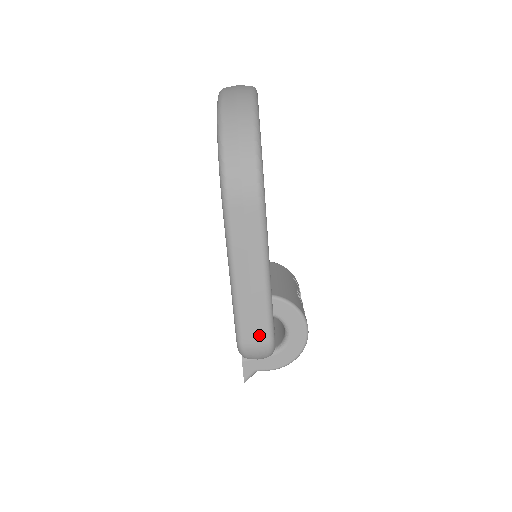
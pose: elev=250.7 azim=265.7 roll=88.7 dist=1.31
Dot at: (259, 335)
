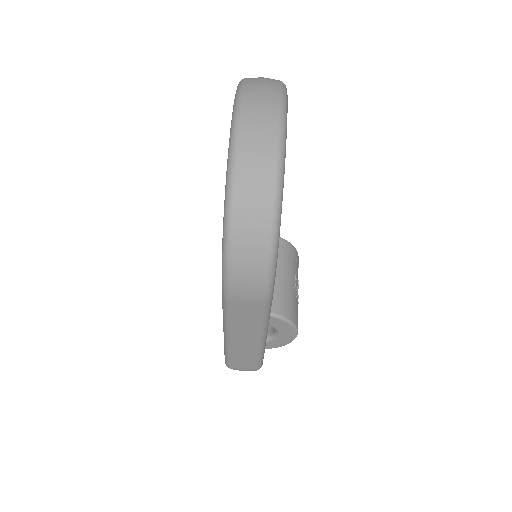
Dot at: (248, 366)
